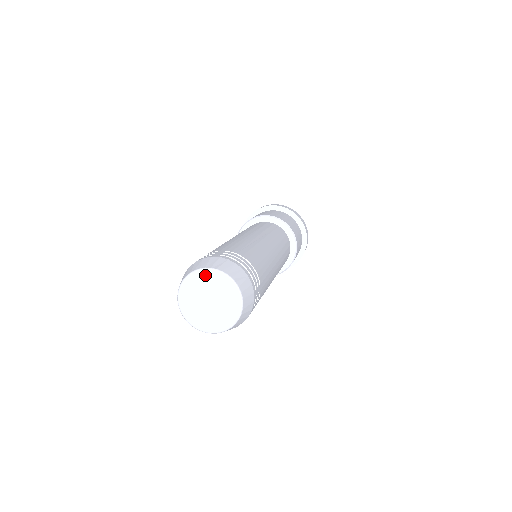
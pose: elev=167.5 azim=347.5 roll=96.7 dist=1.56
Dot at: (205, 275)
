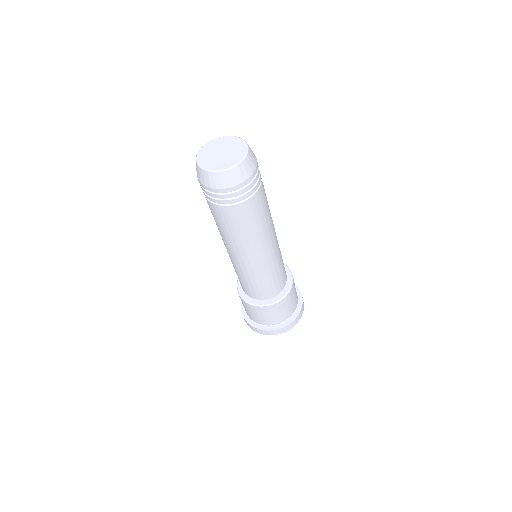
Dot at: (211, 144)
